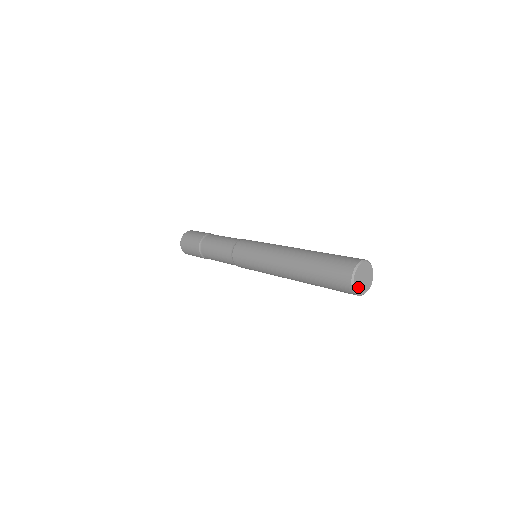
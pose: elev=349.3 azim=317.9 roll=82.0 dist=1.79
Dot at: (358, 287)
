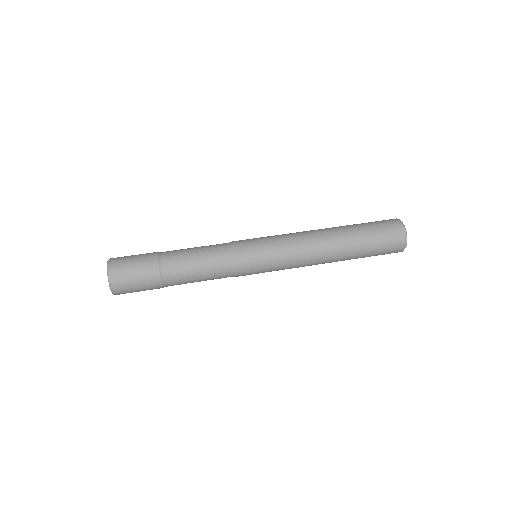
Dot at: occluded
